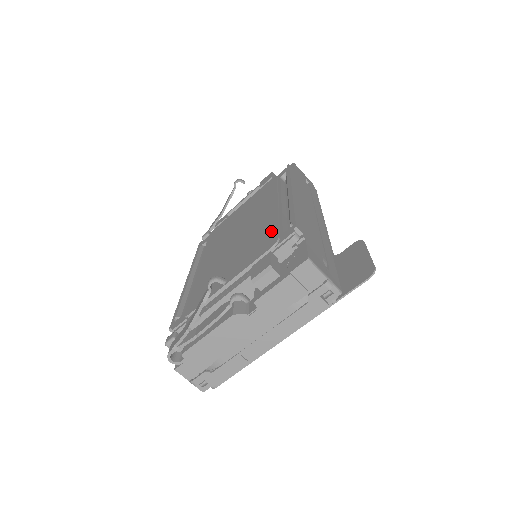
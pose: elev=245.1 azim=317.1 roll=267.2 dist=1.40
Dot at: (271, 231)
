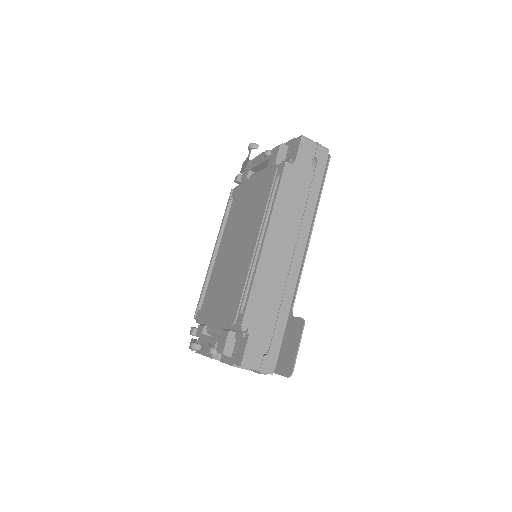
Dot at: (238, 297)
